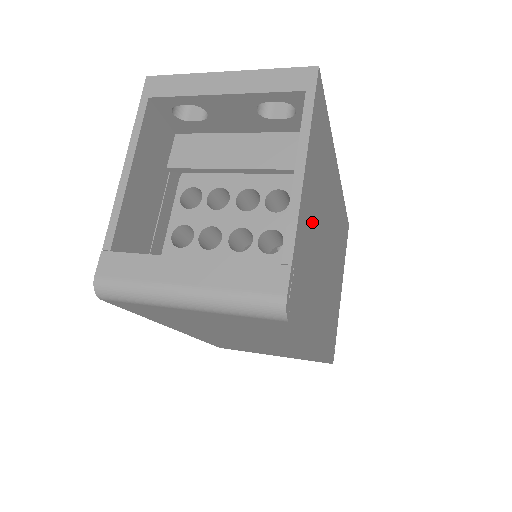
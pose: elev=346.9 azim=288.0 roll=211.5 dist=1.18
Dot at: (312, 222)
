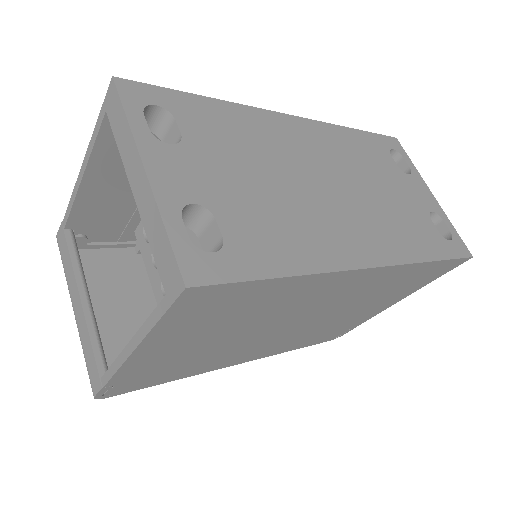
Dot at: (190, 348)
